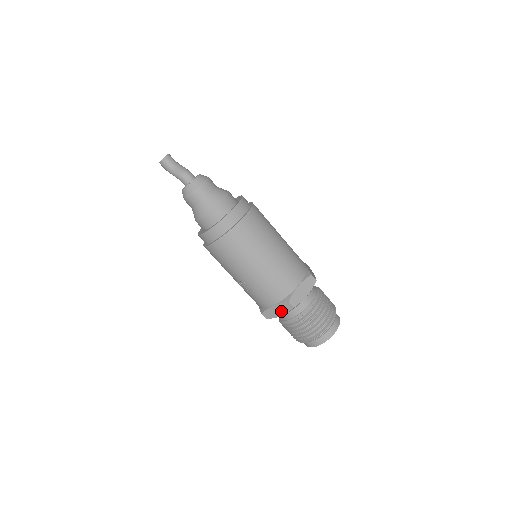
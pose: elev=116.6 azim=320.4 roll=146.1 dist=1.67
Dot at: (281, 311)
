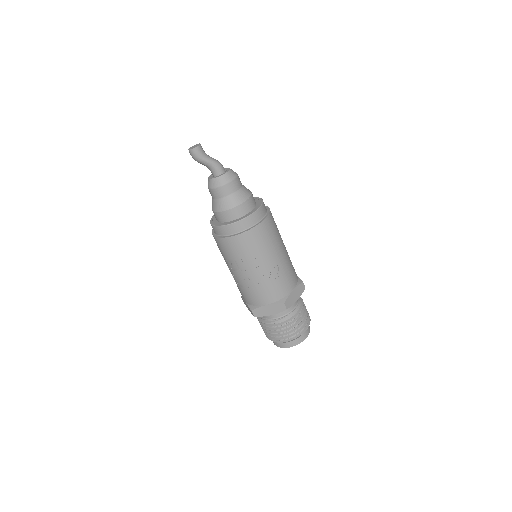
Dot at: (297, 295)
